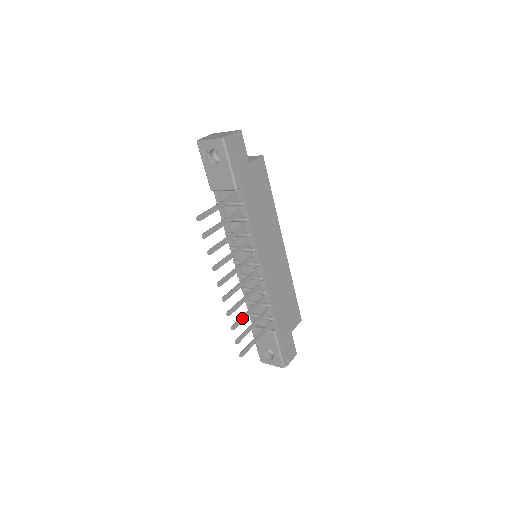
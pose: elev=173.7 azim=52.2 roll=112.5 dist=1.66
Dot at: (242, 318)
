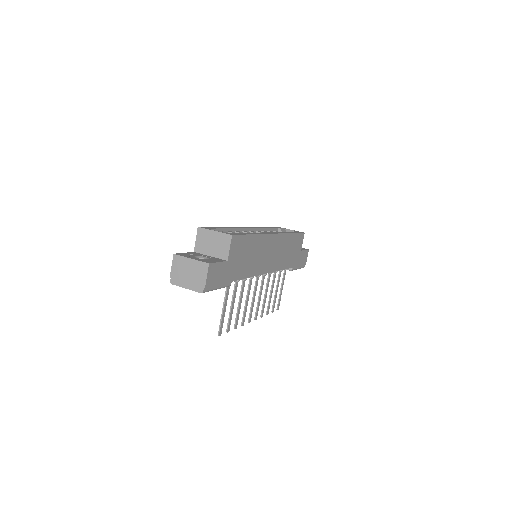
Dot at: (269, 301)
